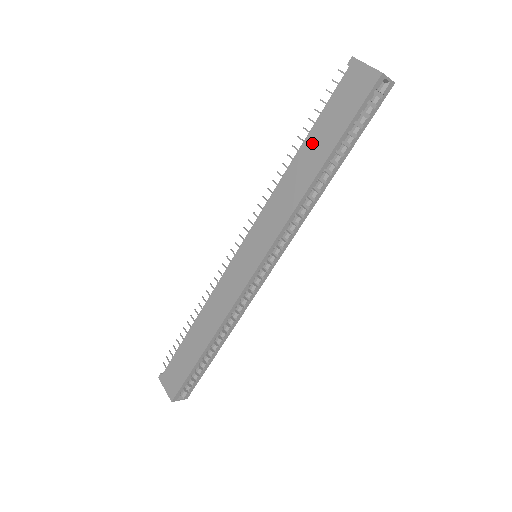
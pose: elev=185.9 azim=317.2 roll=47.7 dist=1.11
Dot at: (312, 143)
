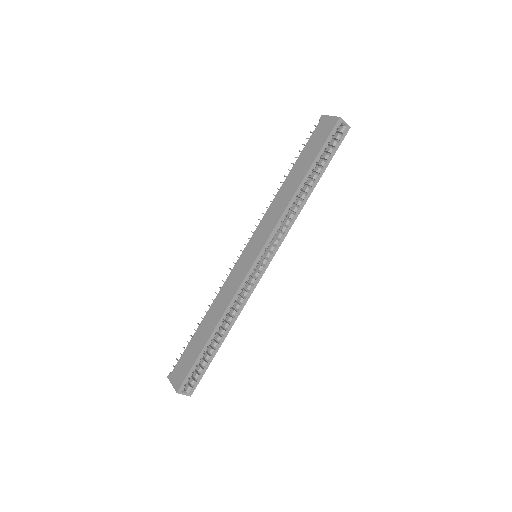
Dot at: (297, 168)
